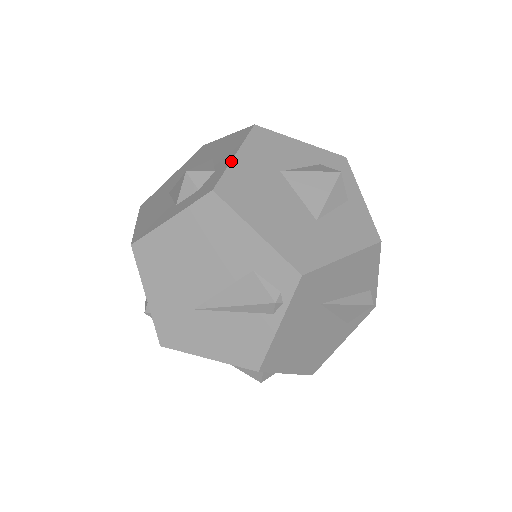
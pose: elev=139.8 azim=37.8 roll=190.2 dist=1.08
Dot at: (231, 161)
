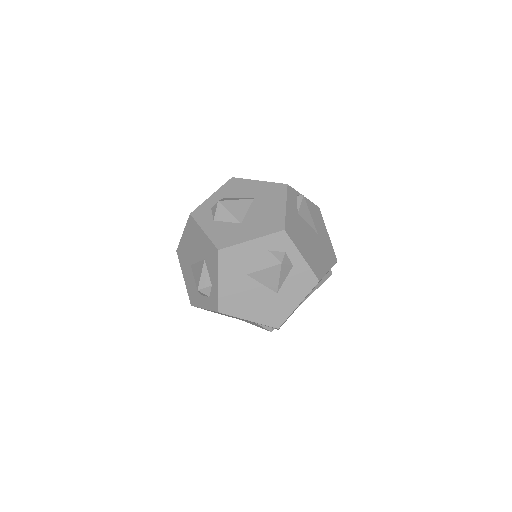
Dot at: (218, 288)
